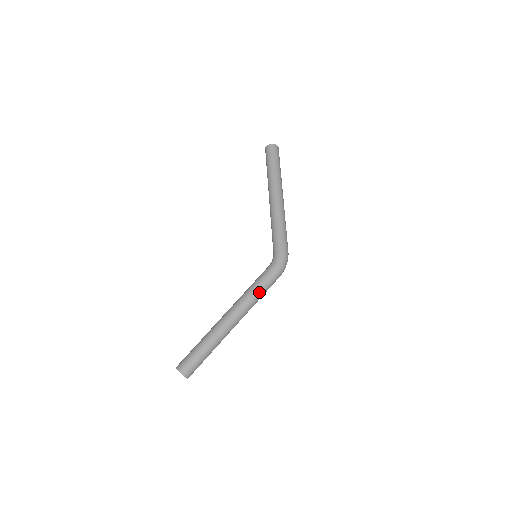
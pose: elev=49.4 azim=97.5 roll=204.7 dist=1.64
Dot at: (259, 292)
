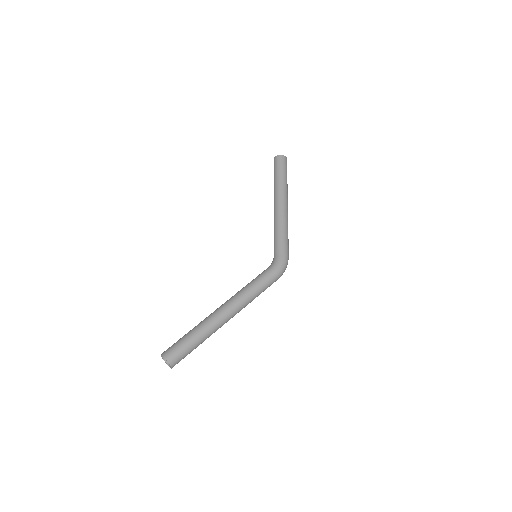
Dot at: (257, 290)
